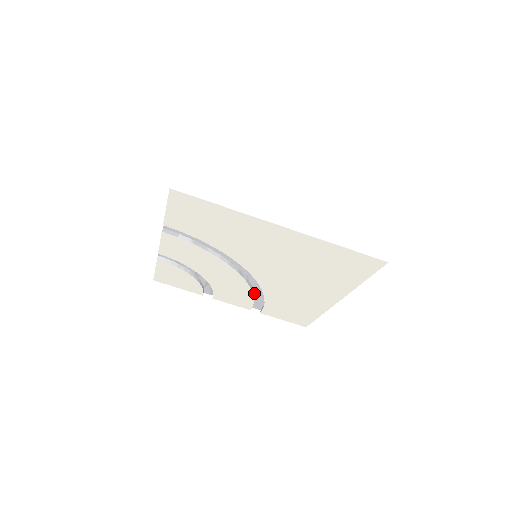
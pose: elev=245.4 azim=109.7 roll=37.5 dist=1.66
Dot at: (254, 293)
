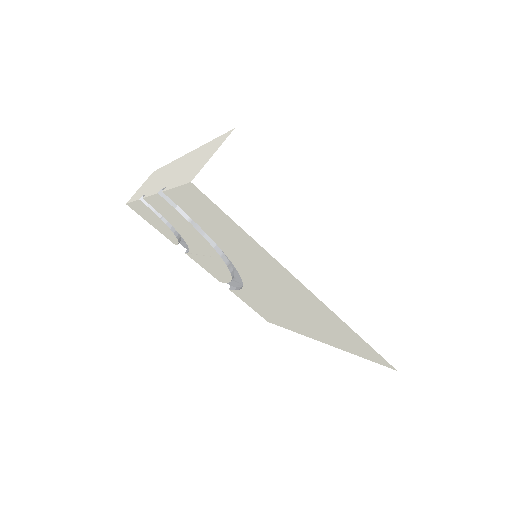
Dot at: (233, 278)
